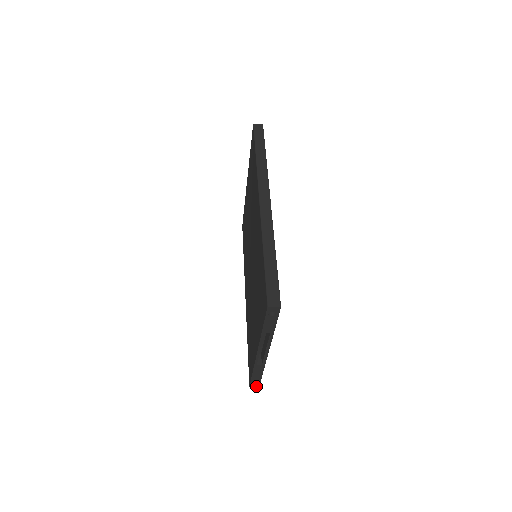
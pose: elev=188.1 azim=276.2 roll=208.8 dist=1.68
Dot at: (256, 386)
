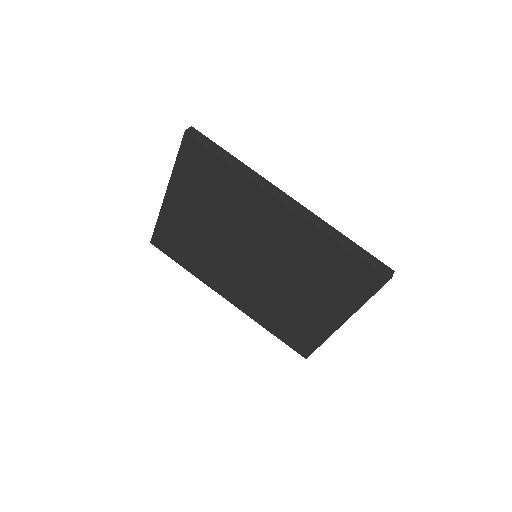
Dot at: occluded
